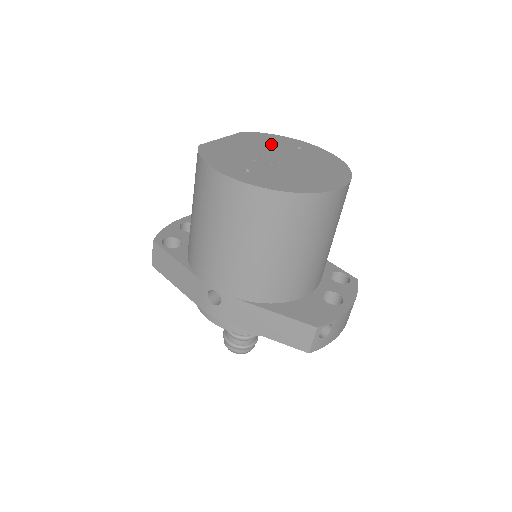
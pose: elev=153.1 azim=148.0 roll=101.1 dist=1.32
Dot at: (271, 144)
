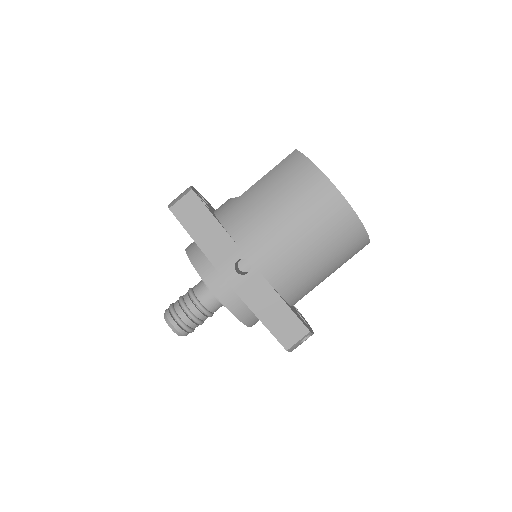
Dot at: occluded
